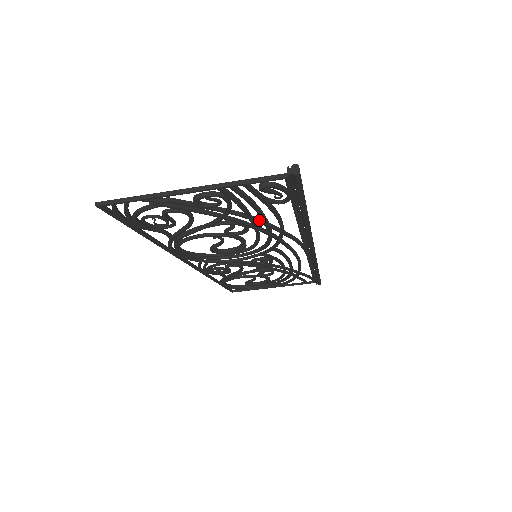
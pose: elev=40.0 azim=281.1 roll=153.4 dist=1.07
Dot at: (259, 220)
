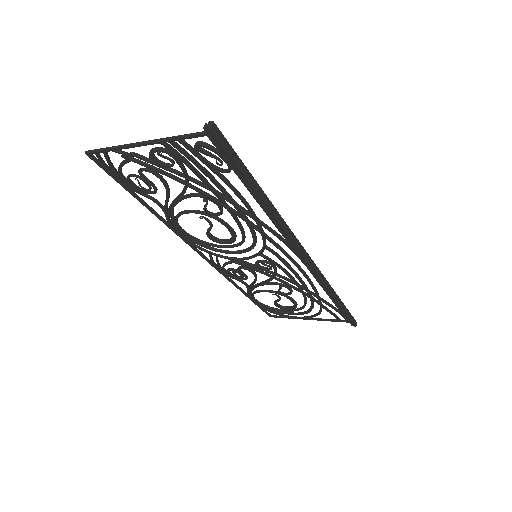
Dot at: (223, 195)
